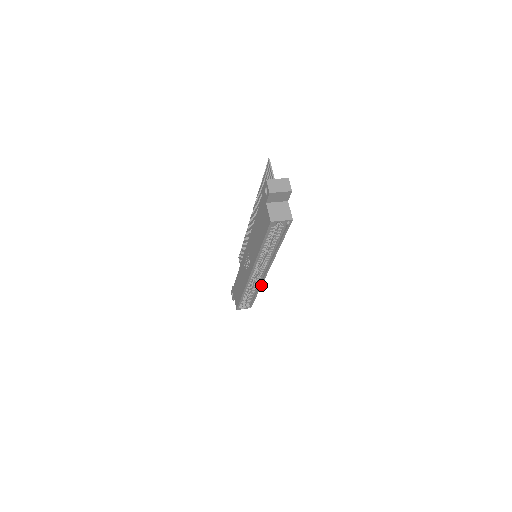
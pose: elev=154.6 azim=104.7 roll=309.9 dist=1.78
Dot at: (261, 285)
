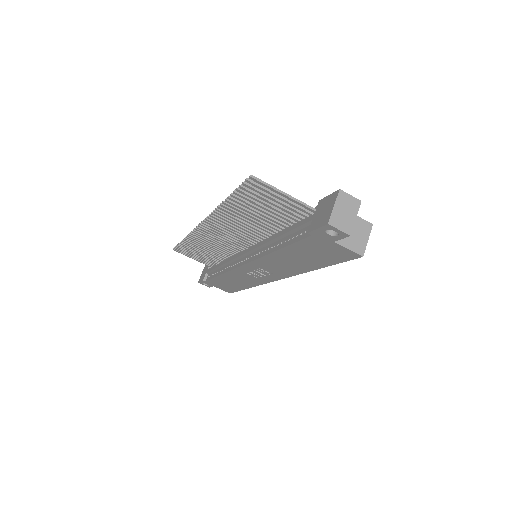
Dot at: occluded
